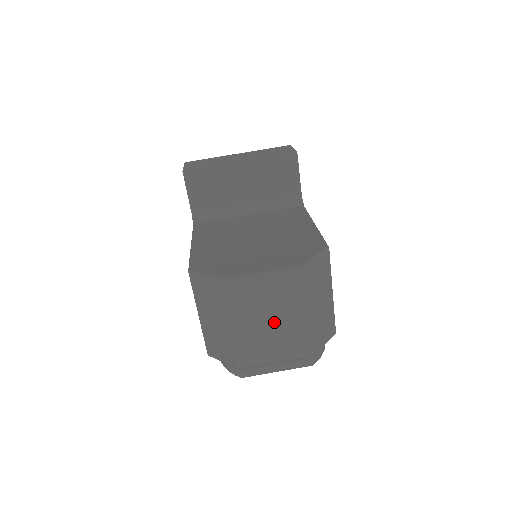
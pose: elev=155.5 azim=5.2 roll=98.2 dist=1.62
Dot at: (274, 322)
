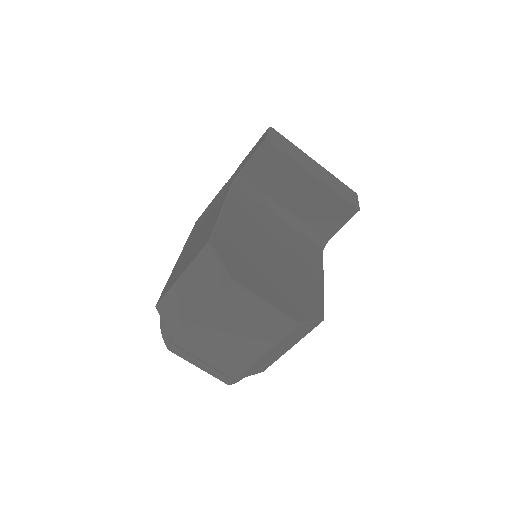
Dot at: (235, 338)
